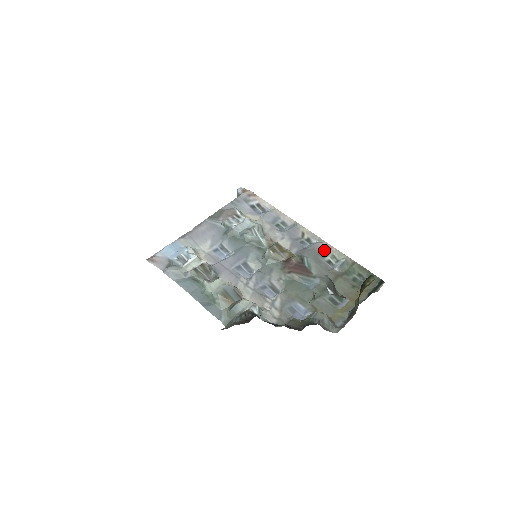
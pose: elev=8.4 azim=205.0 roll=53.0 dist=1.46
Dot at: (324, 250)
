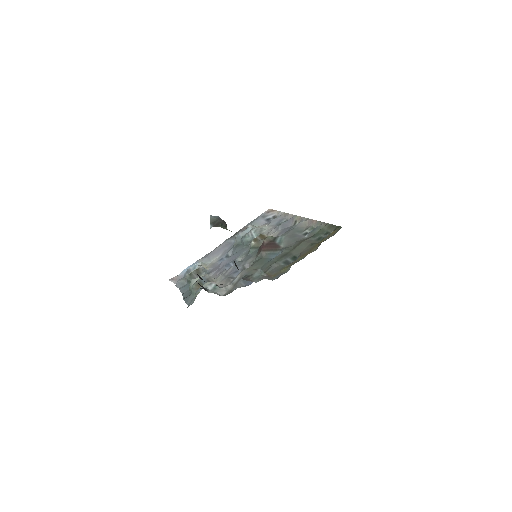
Dot at: (306, 226)
